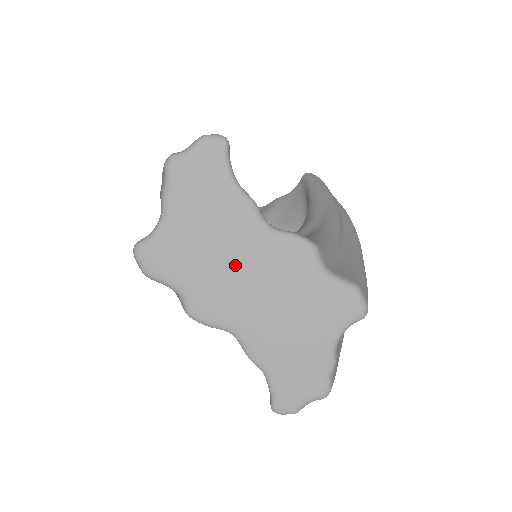
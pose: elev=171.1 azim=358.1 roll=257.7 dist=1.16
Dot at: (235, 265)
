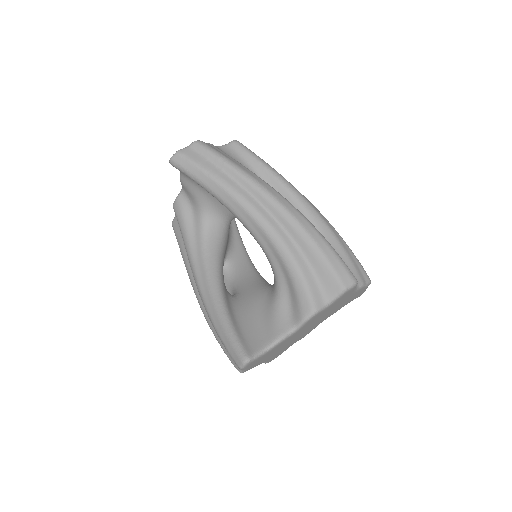
Dot at: (299, 335)
